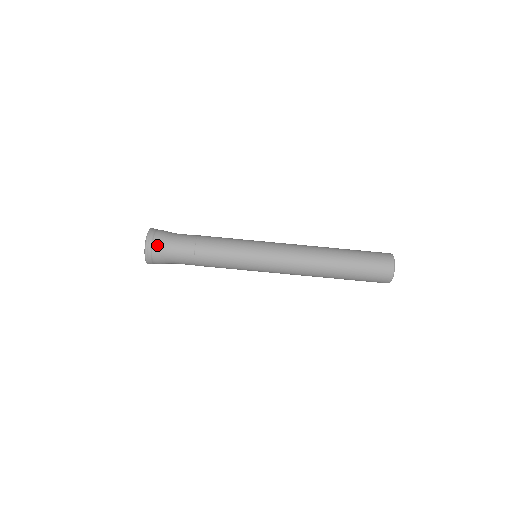
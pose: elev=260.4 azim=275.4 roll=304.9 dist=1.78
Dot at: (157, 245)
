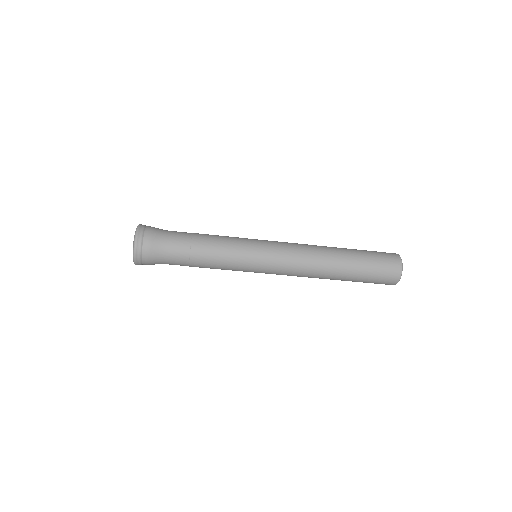
Dot at: (147, 261)
